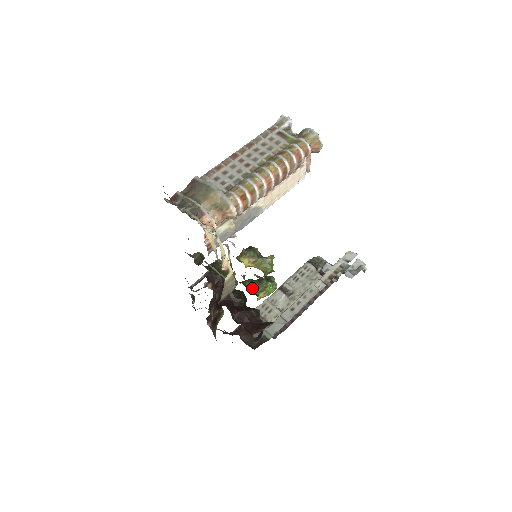
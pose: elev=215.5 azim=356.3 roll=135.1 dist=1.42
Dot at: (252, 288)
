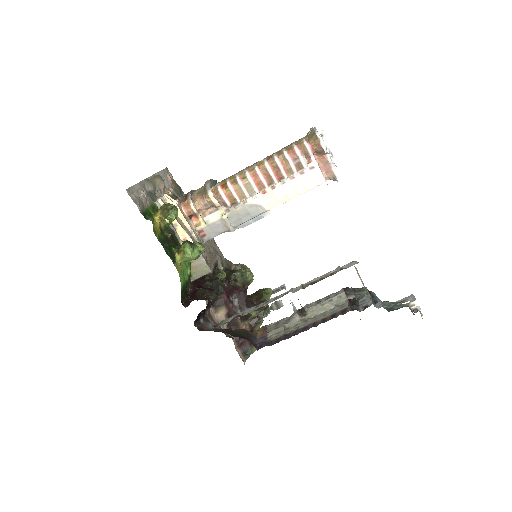
Dot at: (178, 248)
